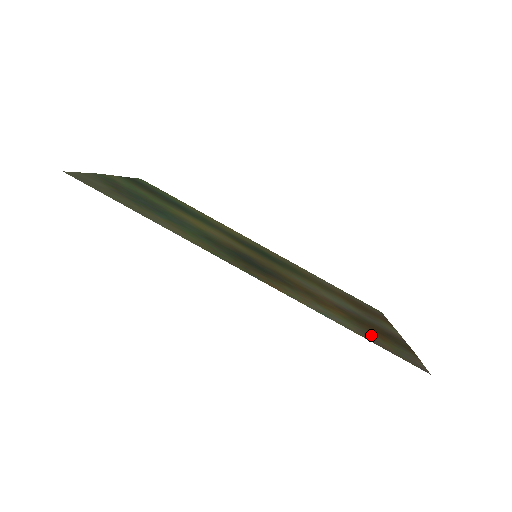
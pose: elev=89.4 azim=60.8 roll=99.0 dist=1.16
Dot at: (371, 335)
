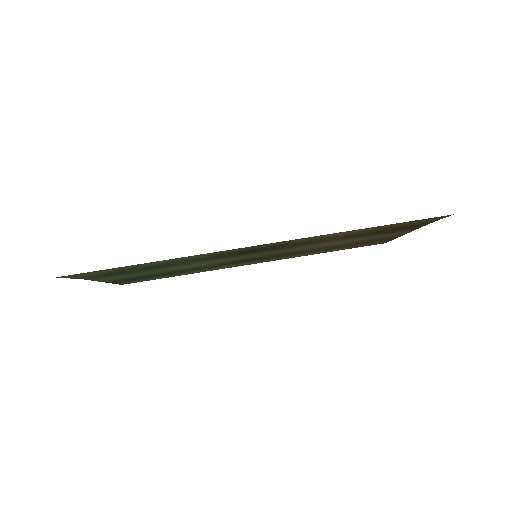
Dot at: (388, 227)
